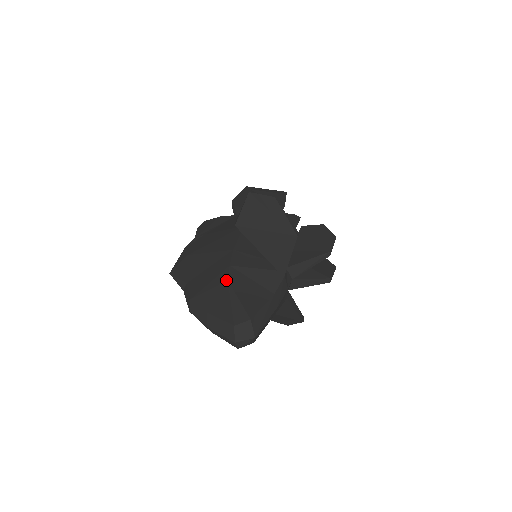
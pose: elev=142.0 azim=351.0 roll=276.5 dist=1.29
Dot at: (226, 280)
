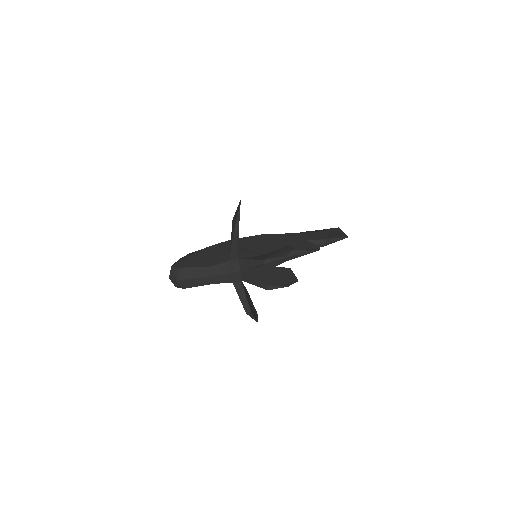
Dot at: occluded
